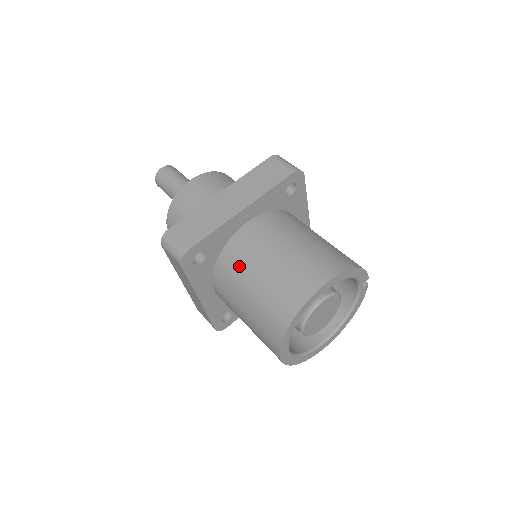
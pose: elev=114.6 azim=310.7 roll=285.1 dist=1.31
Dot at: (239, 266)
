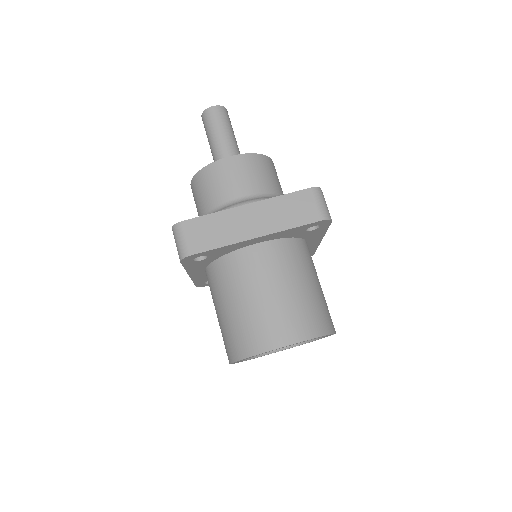
Dot at: (231, 281)
